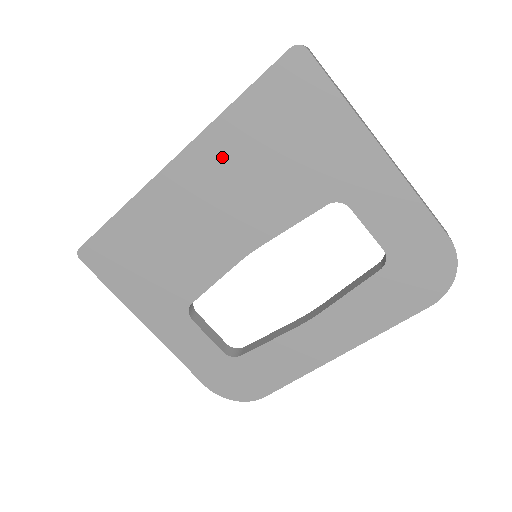
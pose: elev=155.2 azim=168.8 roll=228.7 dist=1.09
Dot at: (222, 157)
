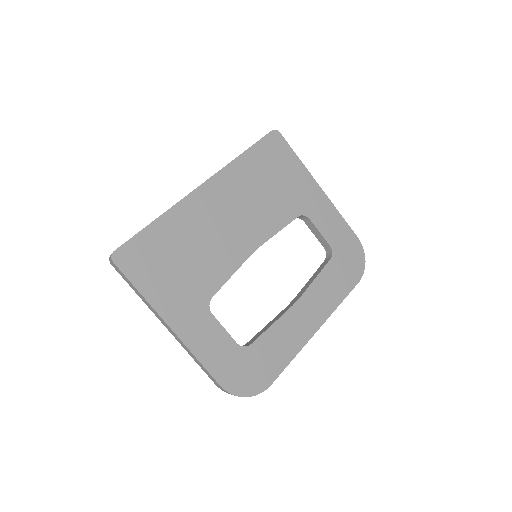
Dot at: (237, 183)
